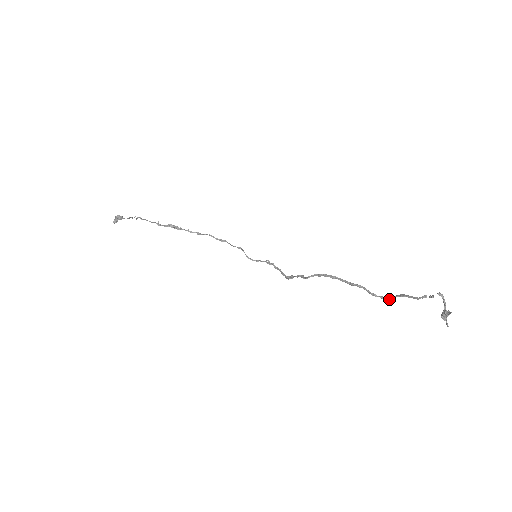
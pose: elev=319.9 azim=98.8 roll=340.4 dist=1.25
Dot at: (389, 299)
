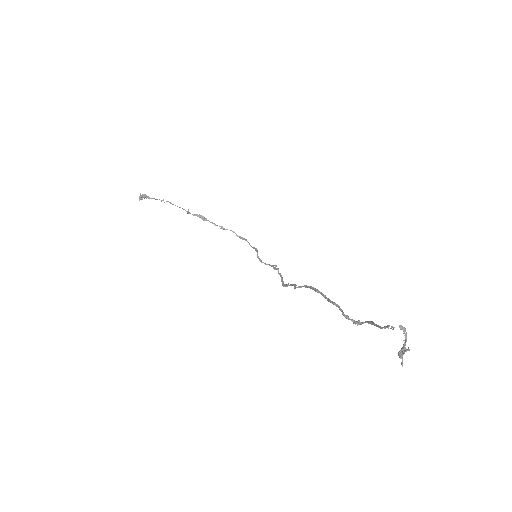
Dot at: (358, 324)
